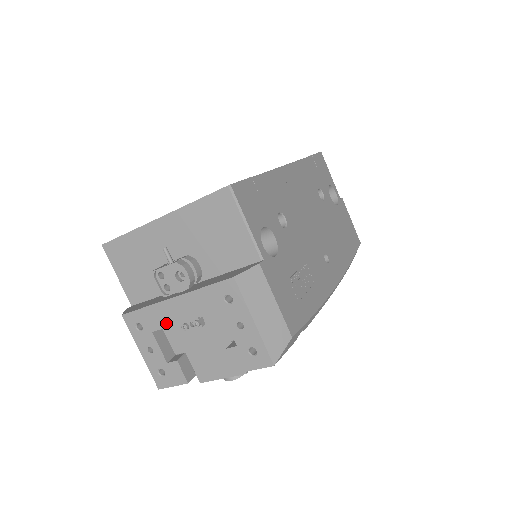
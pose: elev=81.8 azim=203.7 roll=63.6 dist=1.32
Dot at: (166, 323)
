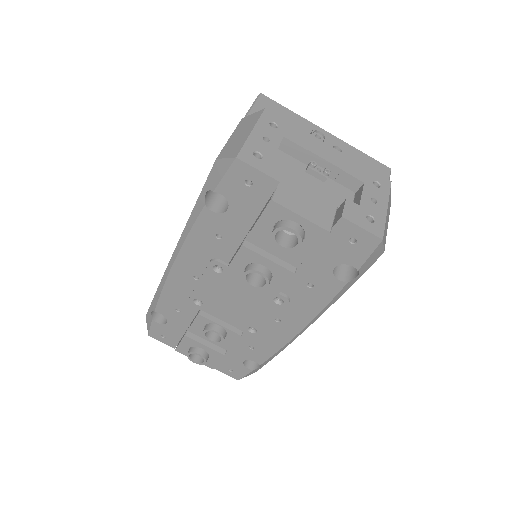
Dot at: (306, 146)
